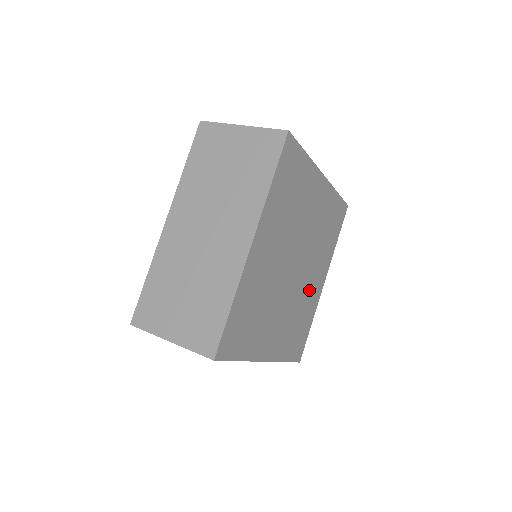
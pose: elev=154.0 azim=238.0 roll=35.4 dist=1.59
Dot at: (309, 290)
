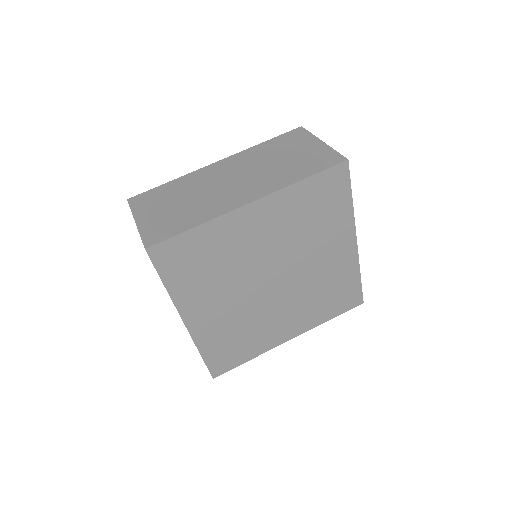
Dot at: (325, 268)
